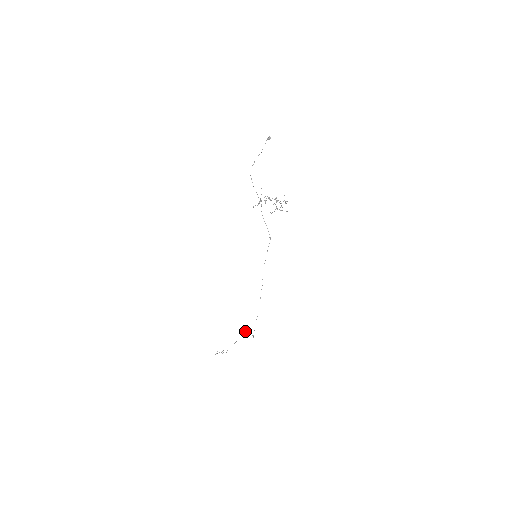
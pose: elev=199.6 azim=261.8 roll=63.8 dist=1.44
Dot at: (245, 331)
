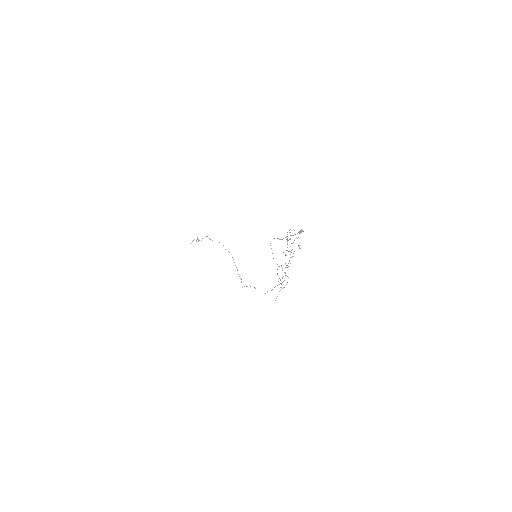
Dot at: occluded
